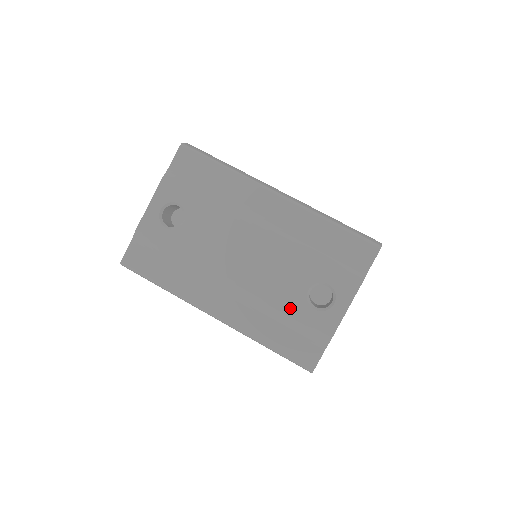
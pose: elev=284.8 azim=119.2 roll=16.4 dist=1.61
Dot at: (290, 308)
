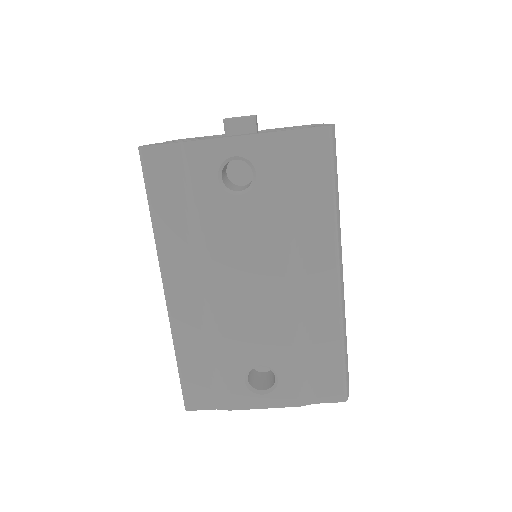
Dot at: (230, 360)
